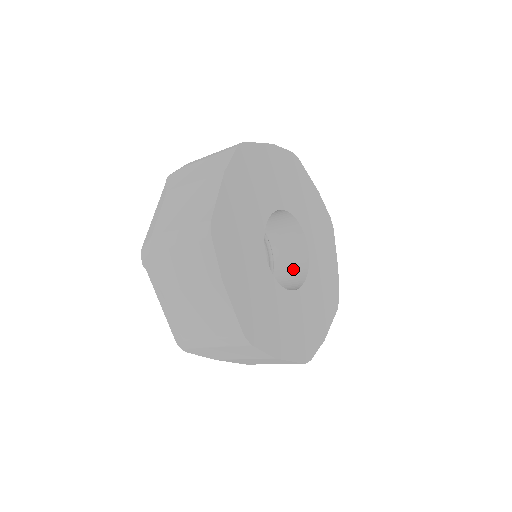
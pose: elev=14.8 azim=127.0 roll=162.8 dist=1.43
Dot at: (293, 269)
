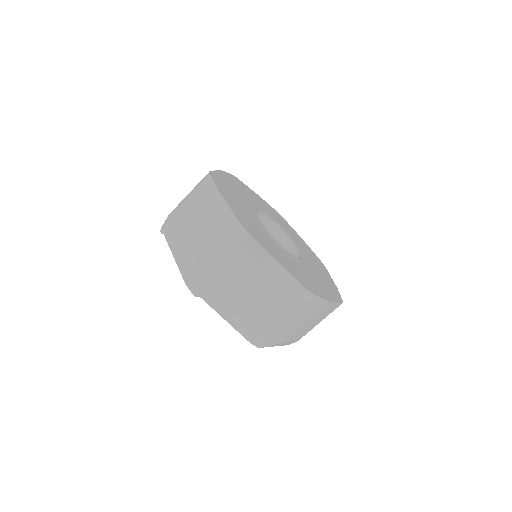
Dot at: occluded
